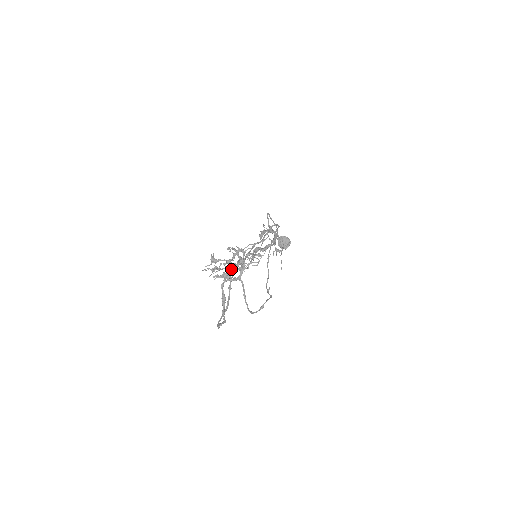
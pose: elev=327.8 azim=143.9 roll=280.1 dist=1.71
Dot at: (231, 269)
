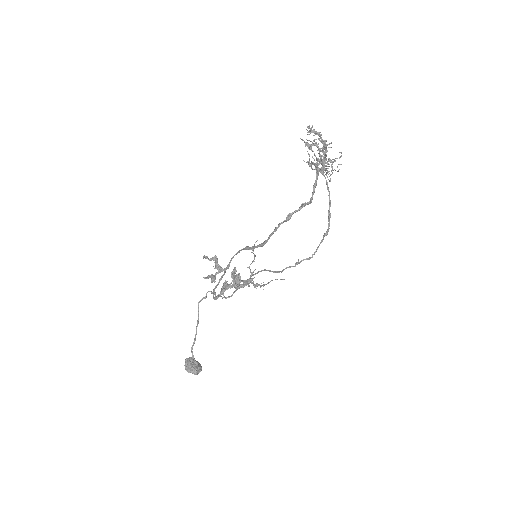
Dot at: occluded
